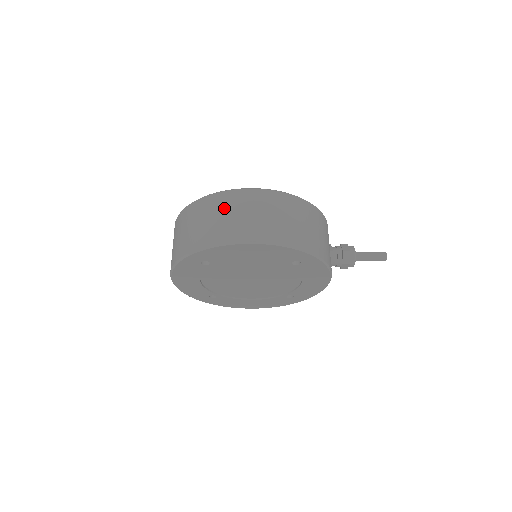
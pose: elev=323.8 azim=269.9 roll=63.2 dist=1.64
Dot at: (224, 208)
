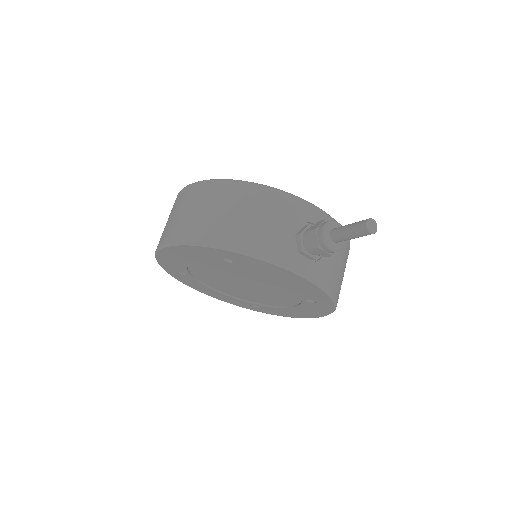
Dot at: (169, 215)
